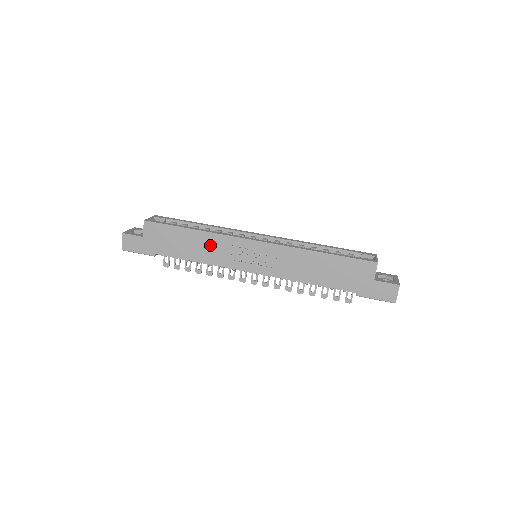
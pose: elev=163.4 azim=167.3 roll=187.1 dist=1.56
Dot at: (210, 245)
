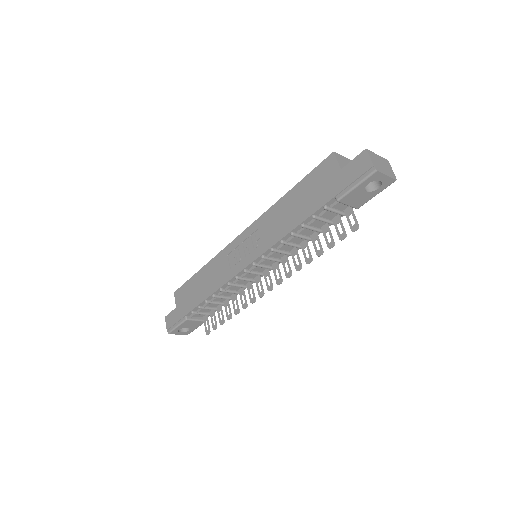
Dot at: (214, 271)
